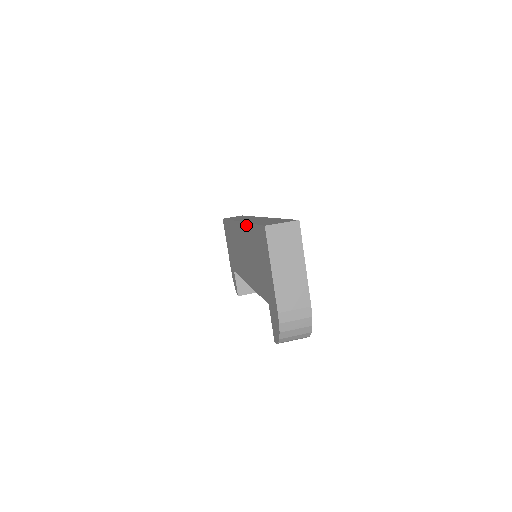
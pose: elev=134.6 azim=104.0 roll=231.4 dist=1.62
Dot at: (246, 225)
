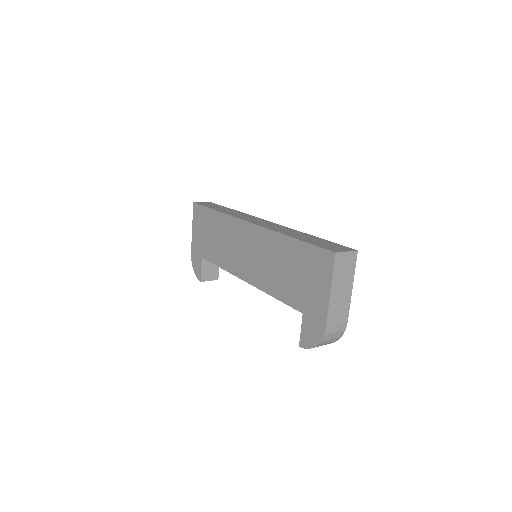
Dot at: (277, 234)
